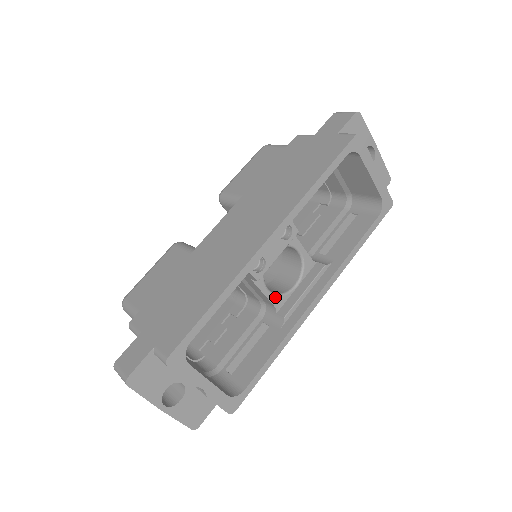
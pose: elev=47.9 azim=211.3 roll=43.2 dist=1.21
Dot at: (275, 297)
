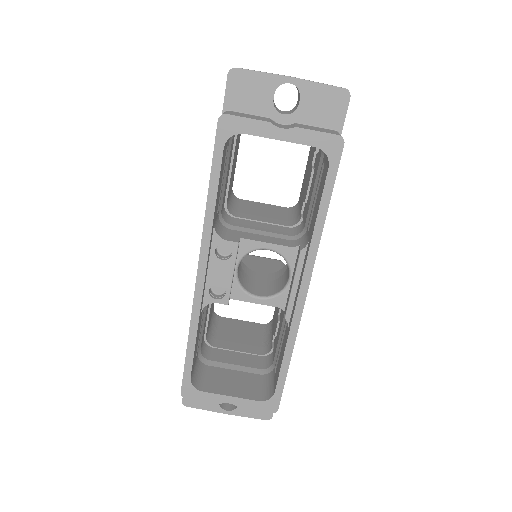
Dot at: (271, 300)
